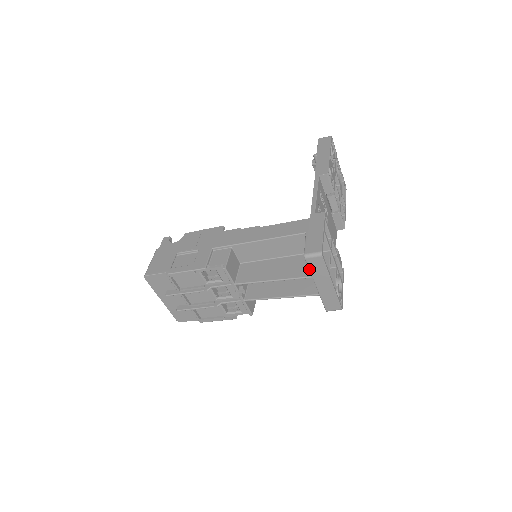
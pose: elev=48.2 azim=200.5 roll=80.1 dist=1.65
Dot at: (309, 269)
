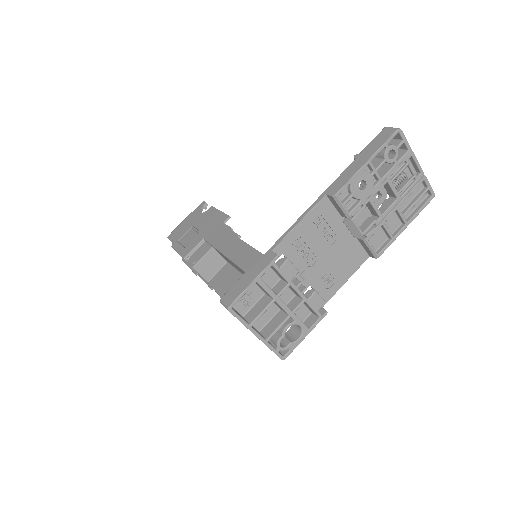
Dot at: occluded
